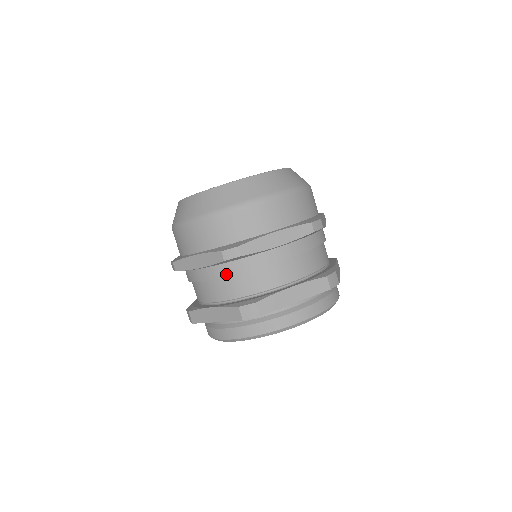
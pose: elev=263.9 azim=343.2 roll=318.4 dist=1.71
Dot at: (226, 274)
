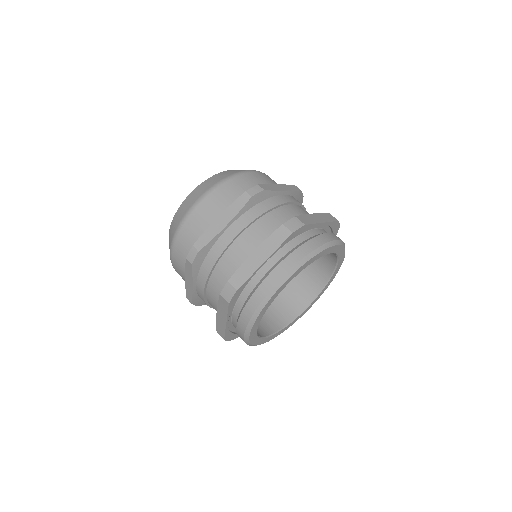
Dot at: (206, 276)
